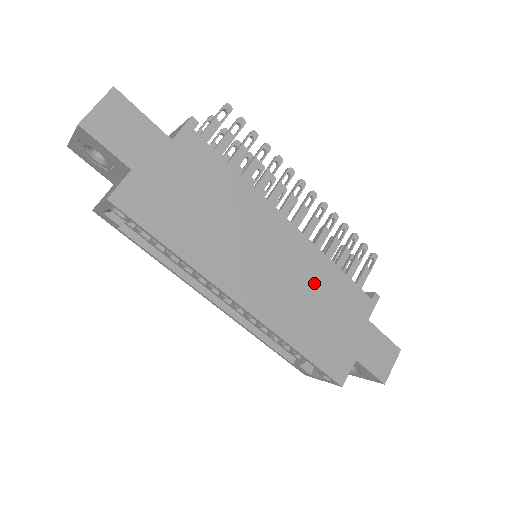
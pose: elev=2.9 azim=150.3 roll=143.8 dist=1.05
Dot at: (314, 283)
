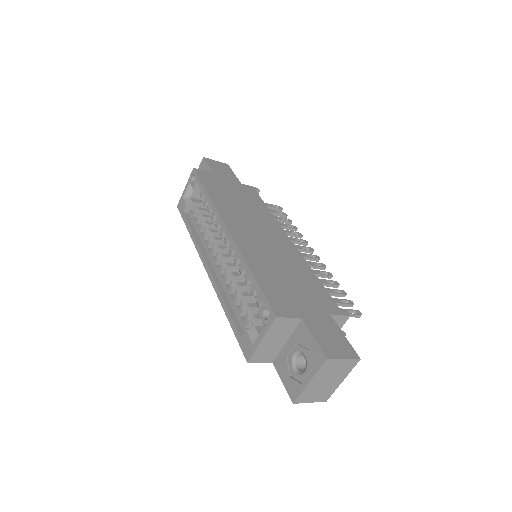
Dot at: (290, 264)
